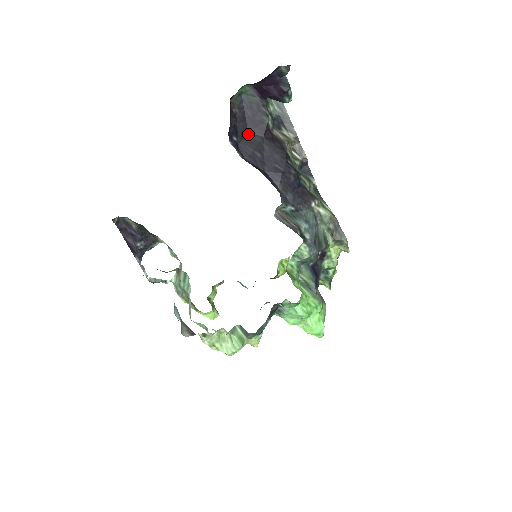
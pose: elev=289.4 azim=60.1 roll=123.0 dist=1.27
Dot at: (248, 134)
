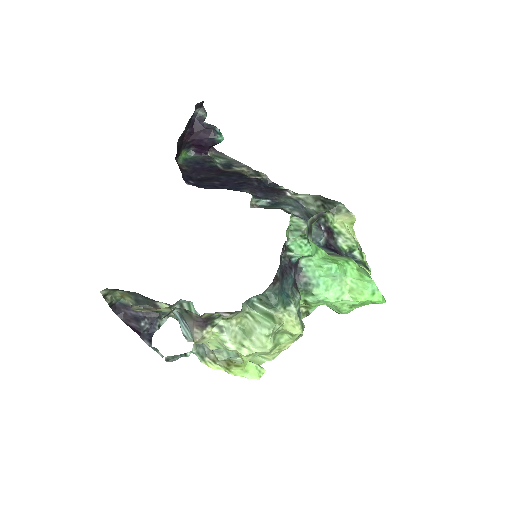
Dot at: (203, 177)
